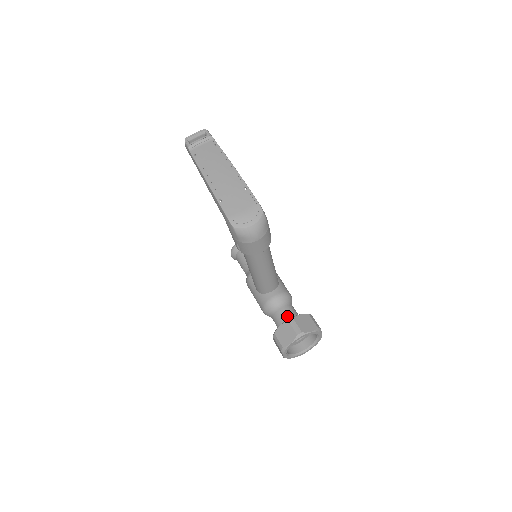
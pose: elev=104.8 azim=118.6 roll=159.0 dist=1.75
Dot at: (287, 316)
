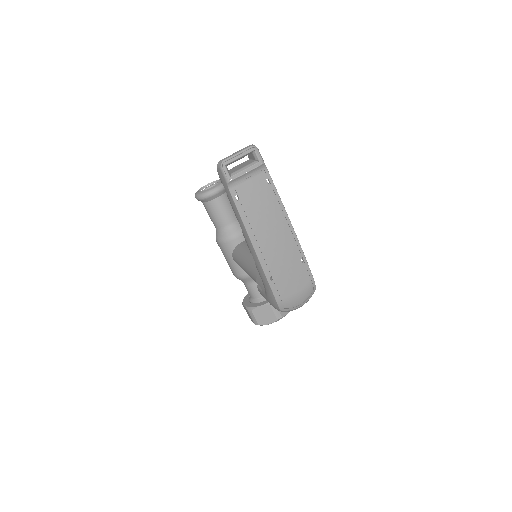
Dot at: occluded
